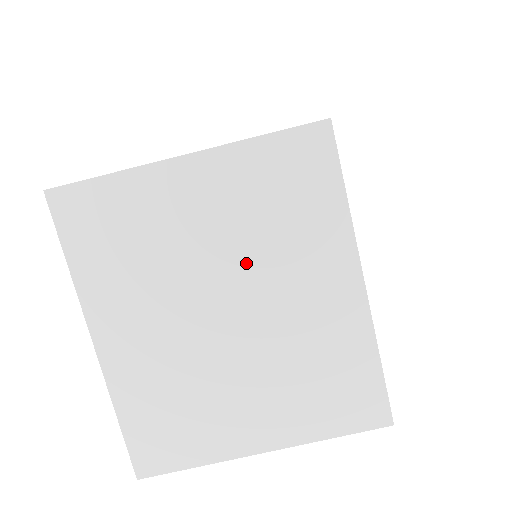
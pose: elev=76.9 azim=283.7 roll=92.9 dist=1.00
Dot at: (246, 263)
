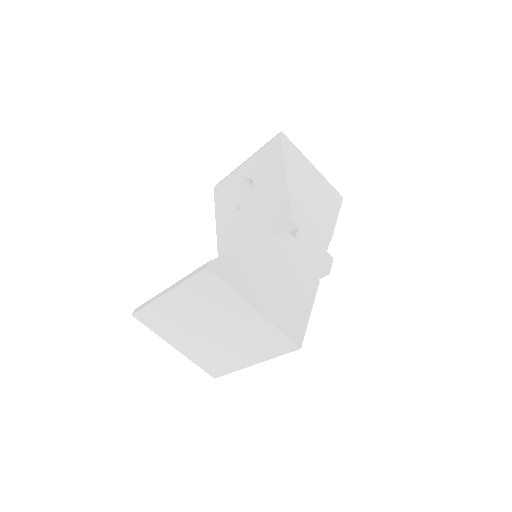
Dot at: (233, 334)
